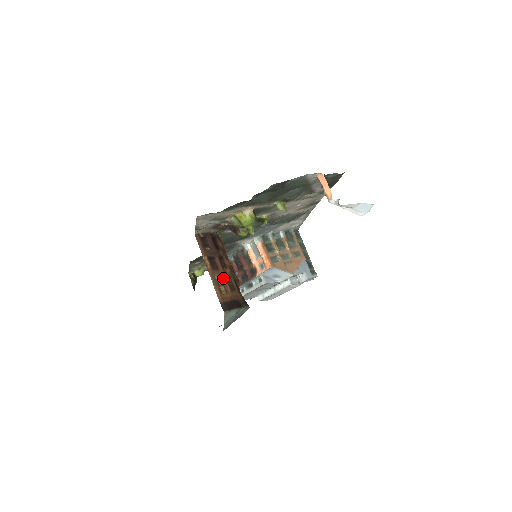
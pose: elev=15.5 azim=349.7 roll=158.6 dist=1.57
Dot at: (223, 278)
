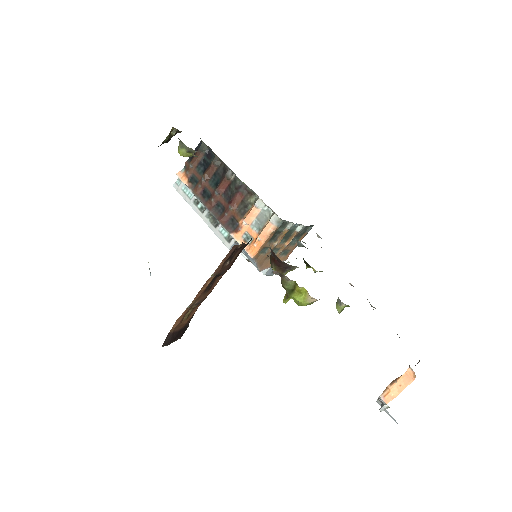
Dot at: (202, 301)
